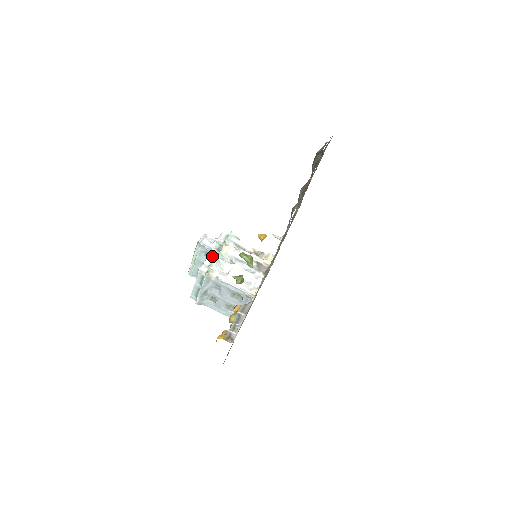
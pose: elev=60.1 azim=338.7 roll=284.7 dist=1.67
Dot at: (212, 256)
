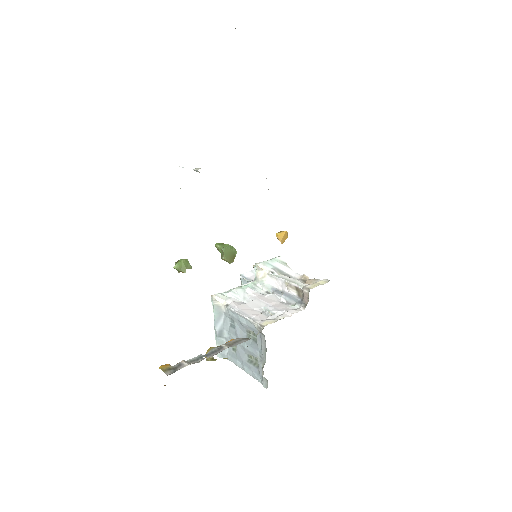
Dot at: occluded
